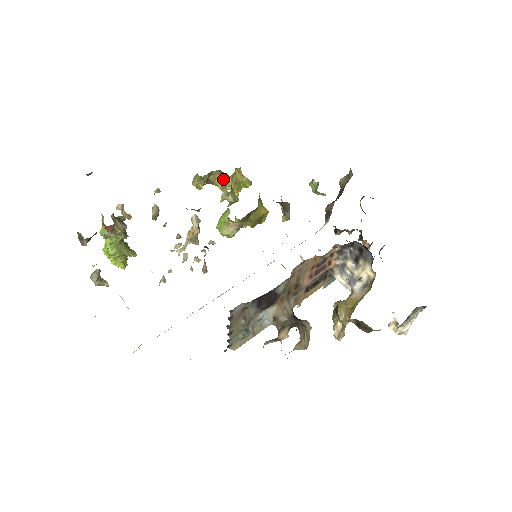
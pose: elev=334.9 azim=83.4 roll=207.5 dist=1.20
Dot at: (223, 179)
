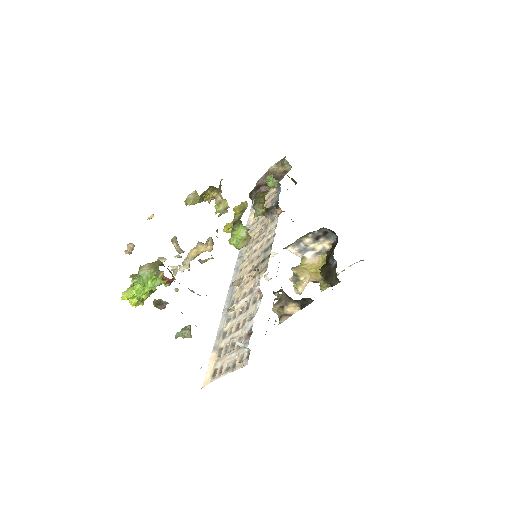
Dot at: (213, 193)
